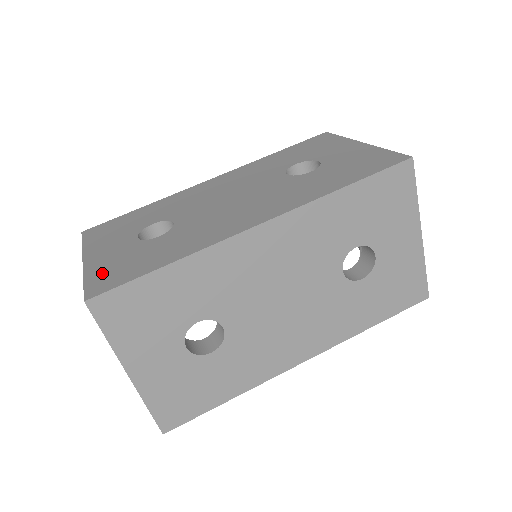
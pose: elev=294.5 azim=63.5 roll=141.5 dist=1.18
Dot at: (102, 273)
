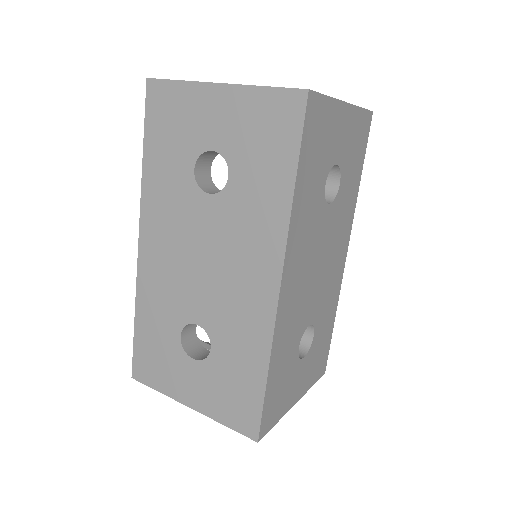
Dot at: (228, 412)
